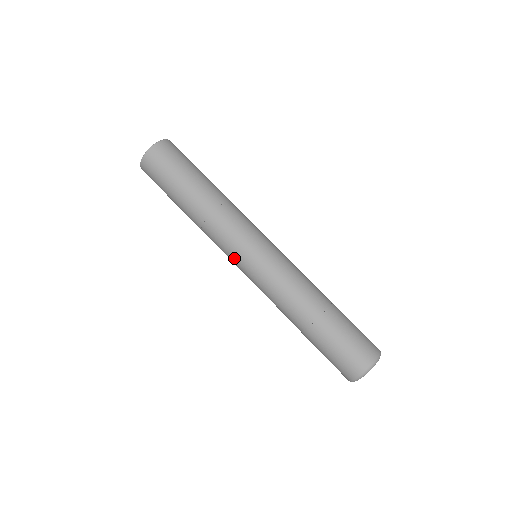
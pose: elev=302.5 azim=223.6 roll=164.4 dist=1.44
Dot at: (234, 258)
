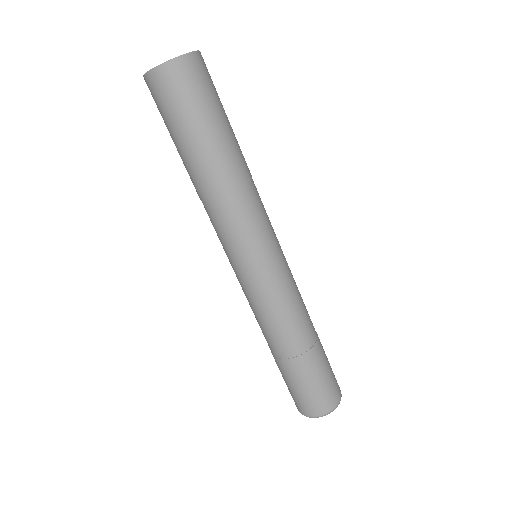
Dot at: (240, 255)
